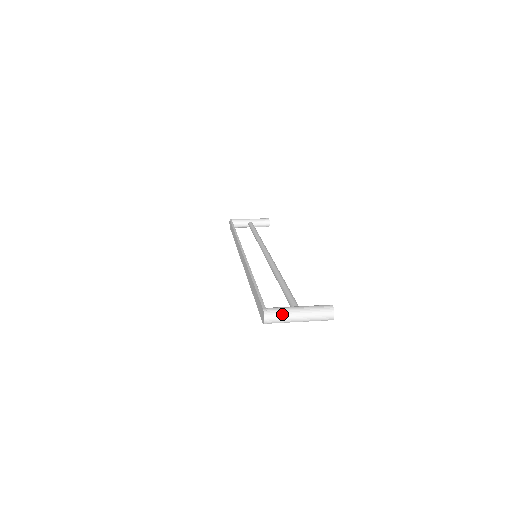
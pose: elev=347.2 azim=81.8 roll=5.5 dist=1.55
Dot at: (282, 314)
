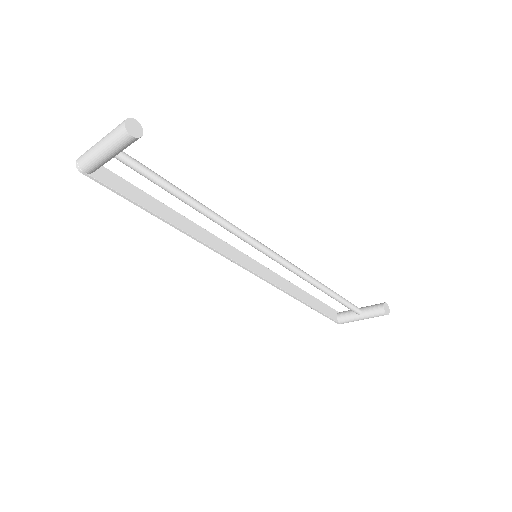
Dot at: (90, 149)
